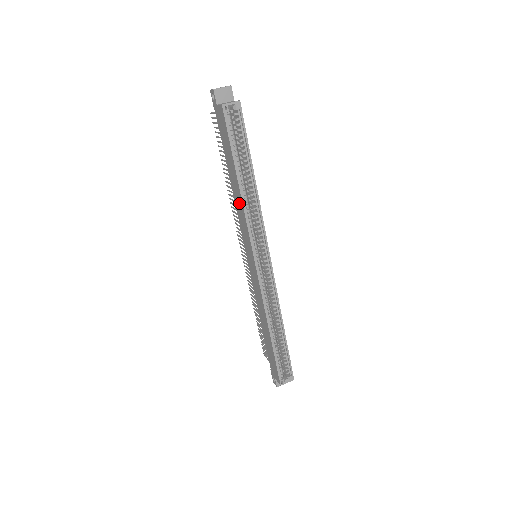
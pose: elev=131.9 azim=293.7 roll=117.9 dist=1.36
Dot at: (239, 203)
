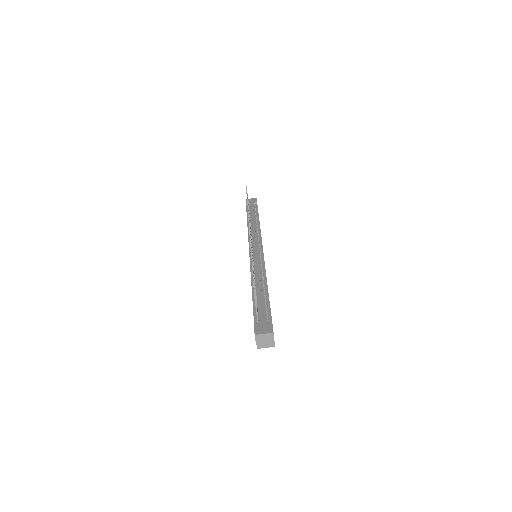
Dot at: occluded
